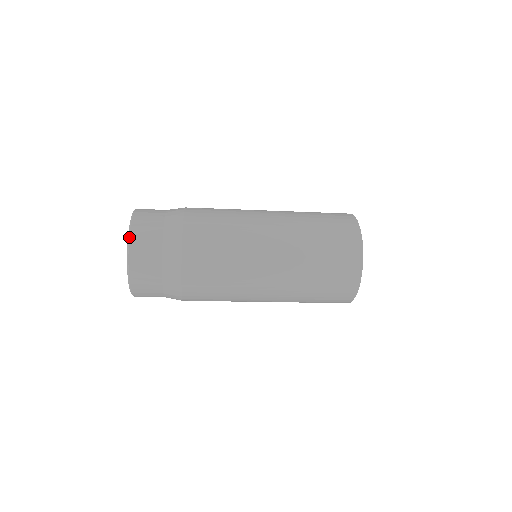
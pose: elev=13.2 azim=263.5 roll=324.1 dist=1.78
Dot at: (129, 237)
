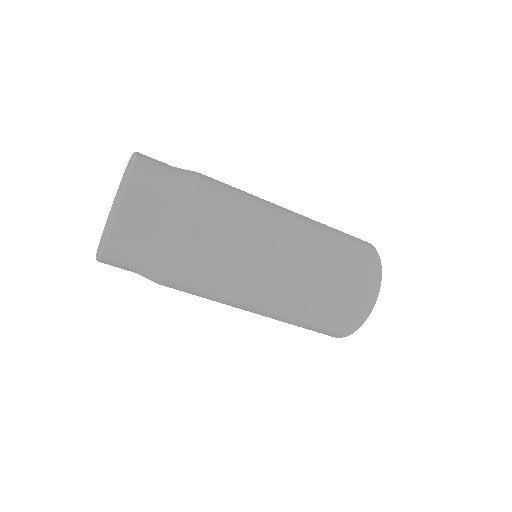
Dot at: (136, 153)
